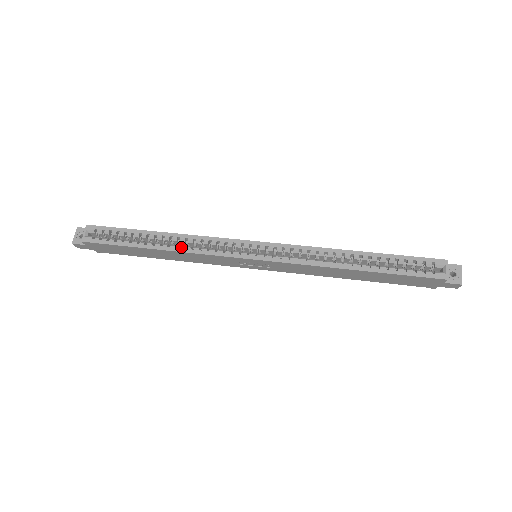
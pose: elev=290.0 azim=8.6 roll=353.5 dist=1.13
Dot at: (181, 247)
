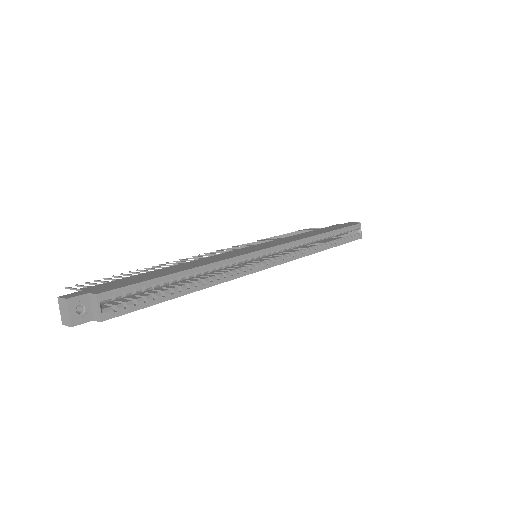
Dot at: (216, 279)
